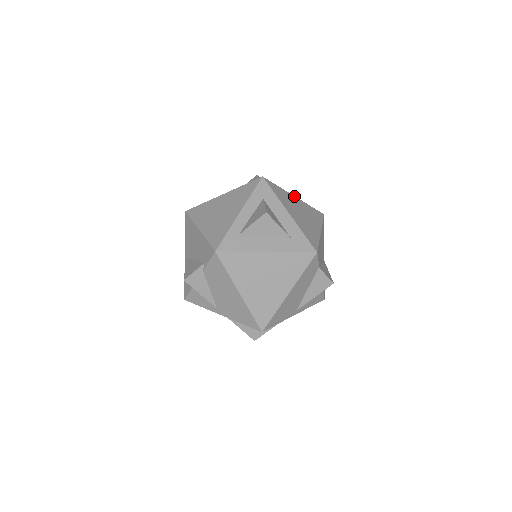
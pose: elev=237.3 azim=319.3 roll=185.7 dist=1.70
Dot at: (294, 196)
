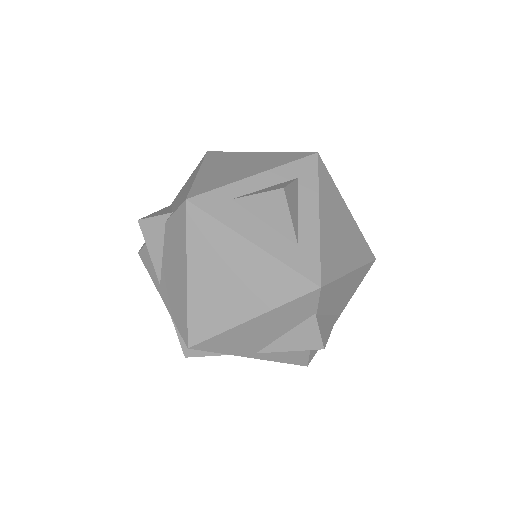
Dot at: (347, 207)
